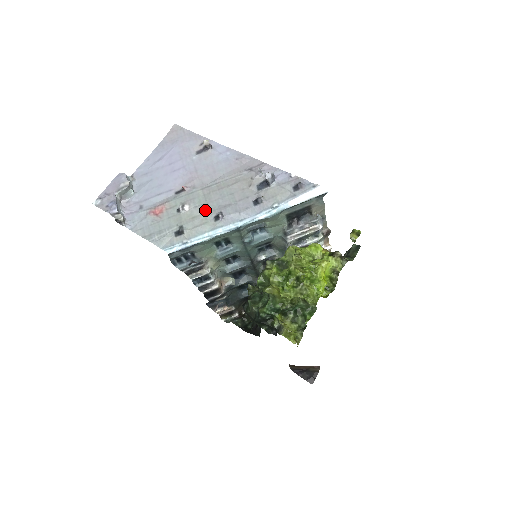
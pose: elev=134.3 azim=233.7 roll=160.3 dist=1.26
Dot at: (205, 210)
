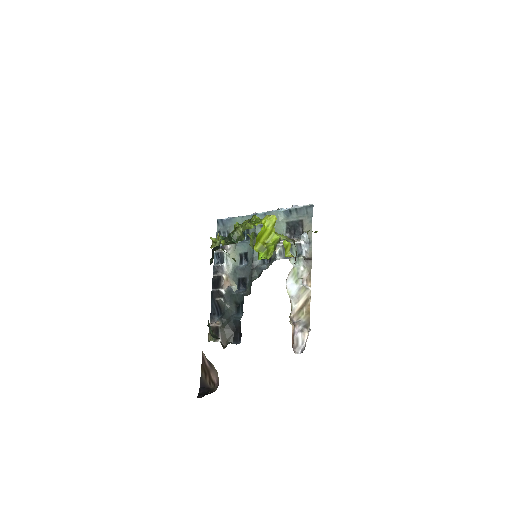
Dot at: occluded
